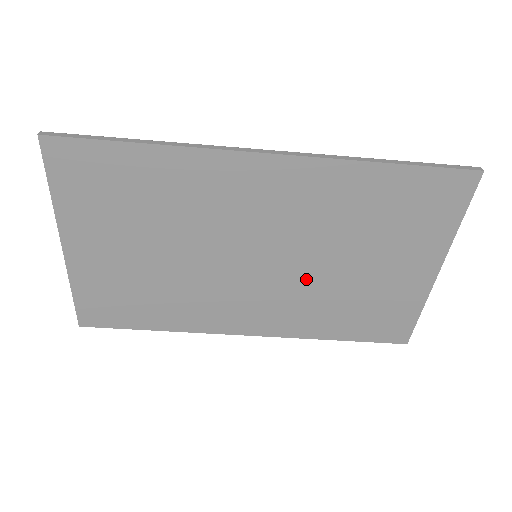
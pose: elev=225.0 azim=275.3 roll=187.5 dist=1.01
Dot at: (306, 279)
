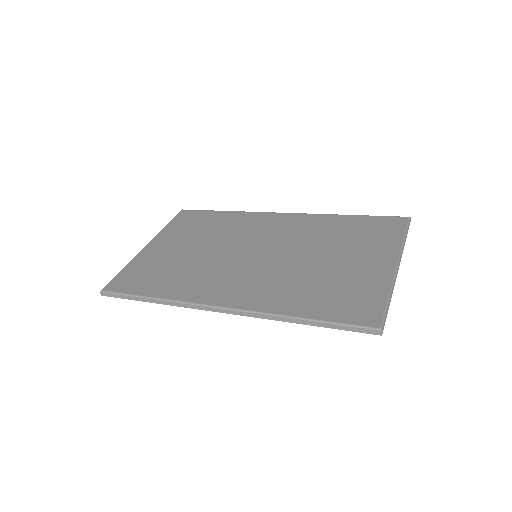
Dot at: occluded
